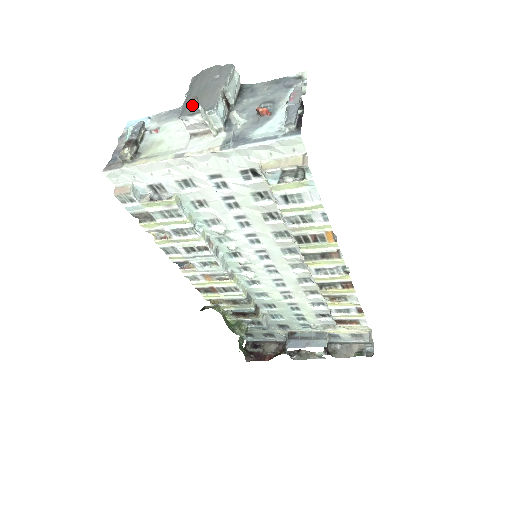
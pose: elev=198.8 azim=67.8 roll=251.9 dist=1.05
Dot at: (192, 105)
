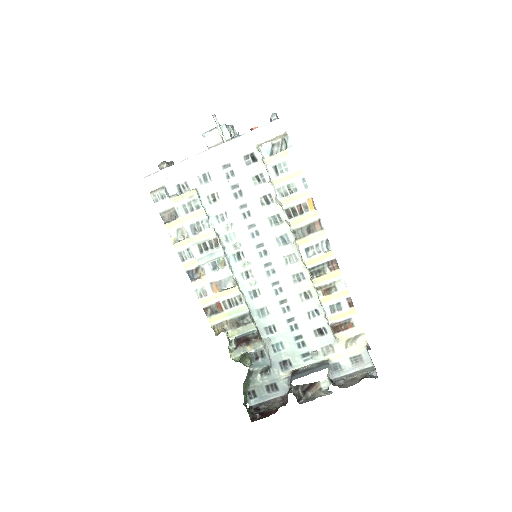
Dot at: occluded
